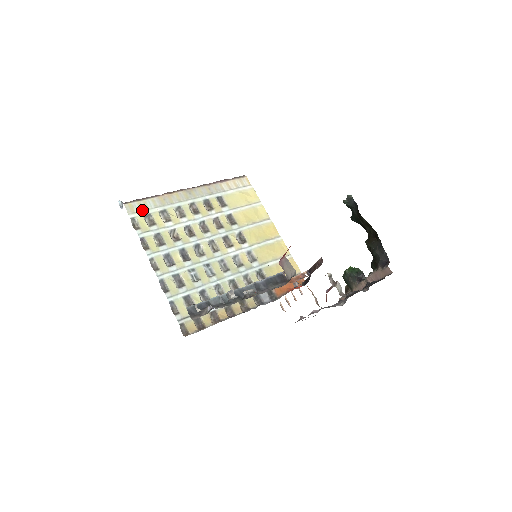
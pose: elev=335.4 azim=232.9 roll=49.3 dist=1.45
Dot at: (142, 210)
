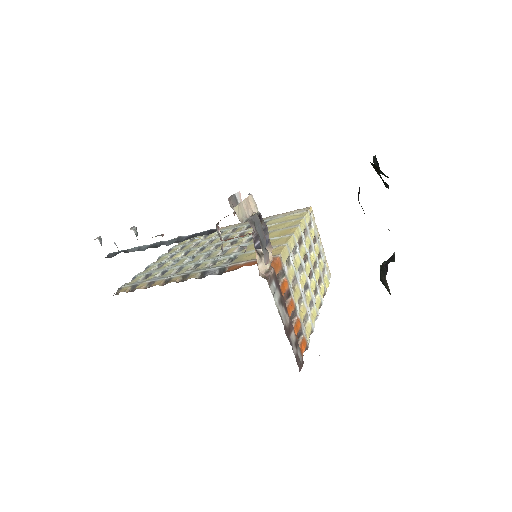
Dot at: occluded
